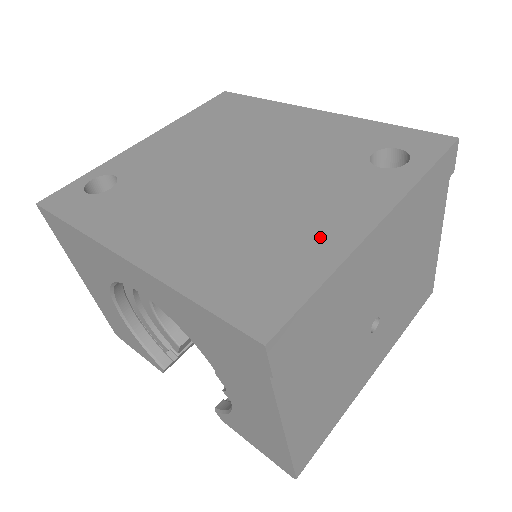
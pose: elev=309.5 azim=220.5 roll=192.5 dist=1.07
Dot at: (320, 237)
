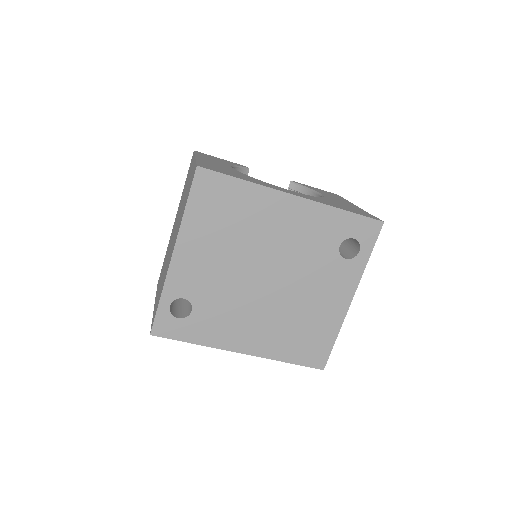
Dot at: (328, 317)
